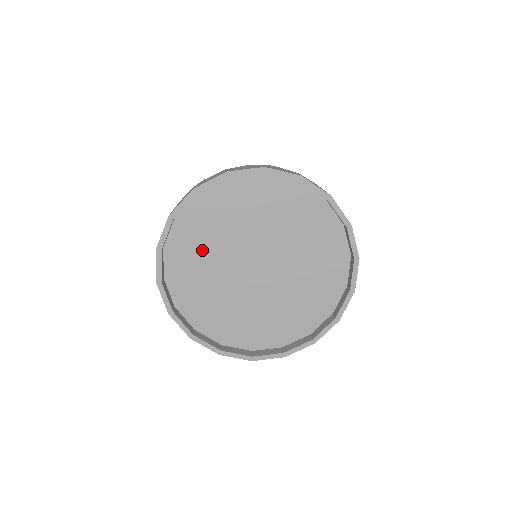
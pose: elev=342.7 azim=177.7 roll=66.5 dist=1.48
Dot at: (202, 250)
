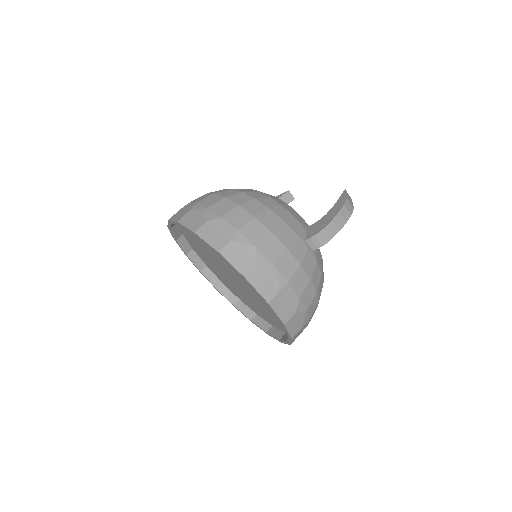
Dot at: occluded
